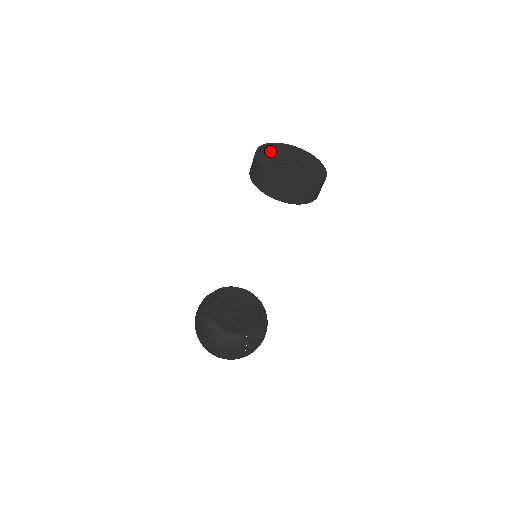
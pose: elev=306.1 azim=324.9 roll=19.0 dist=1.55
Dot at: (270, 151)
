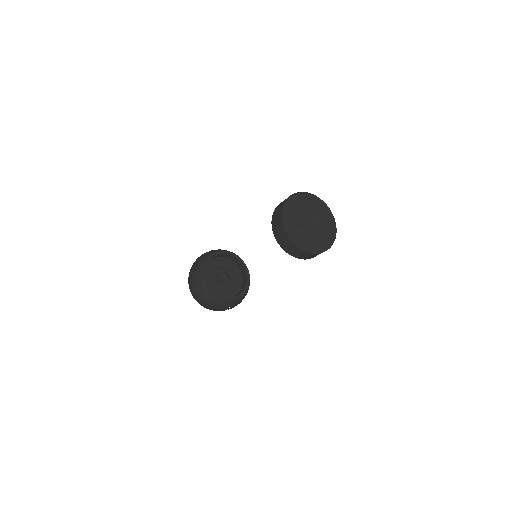
Dot at: (294, 206)
